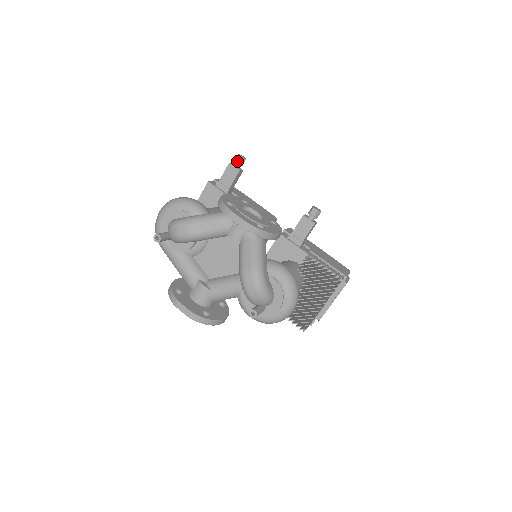
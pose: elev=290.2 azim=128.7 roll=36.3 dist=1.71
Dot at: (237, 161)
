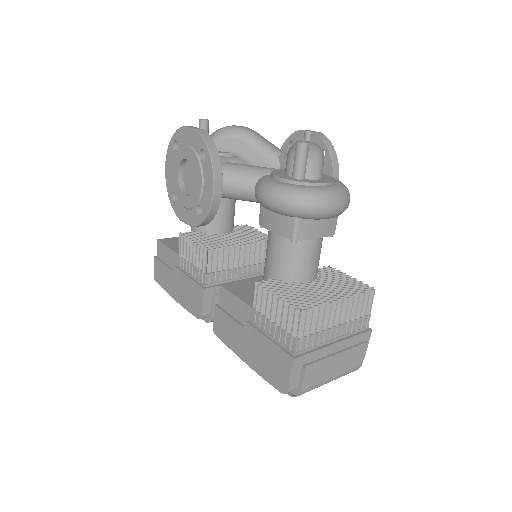
Dot at: occluded
